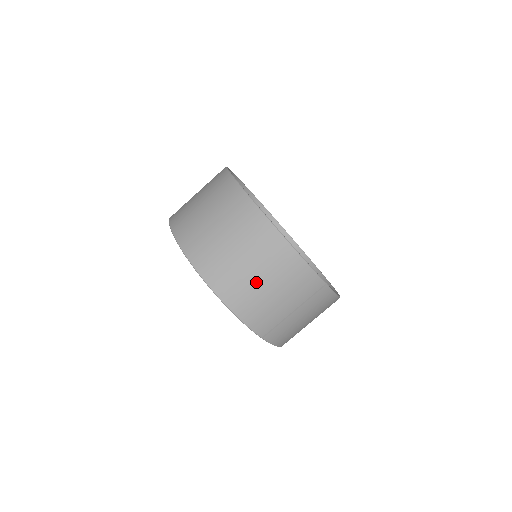
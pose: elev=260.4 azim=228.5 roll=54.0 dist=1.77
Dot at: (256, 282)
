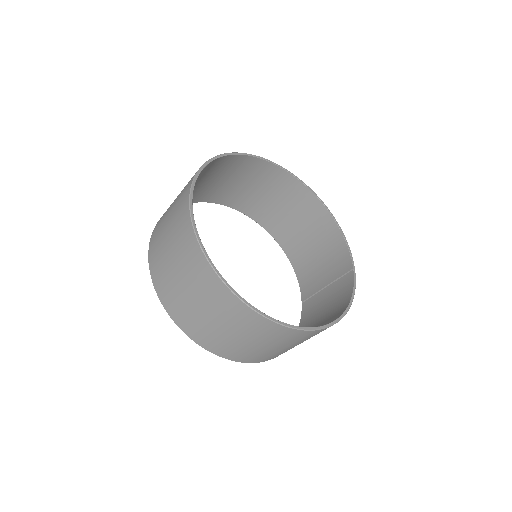
Dot at: occluded
